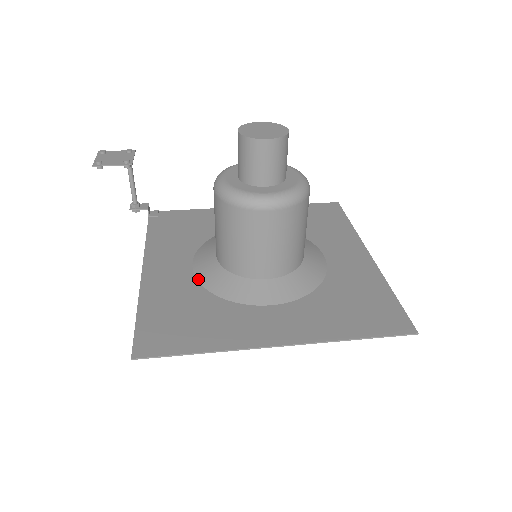
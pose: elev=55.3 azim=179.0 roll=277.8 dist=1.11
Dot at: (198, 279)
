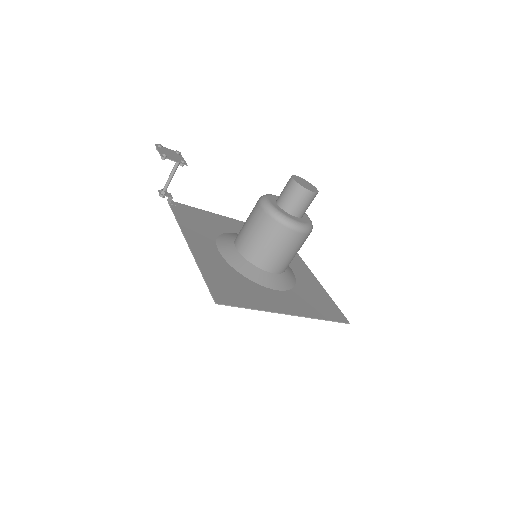
Dot at: (228, 262)
